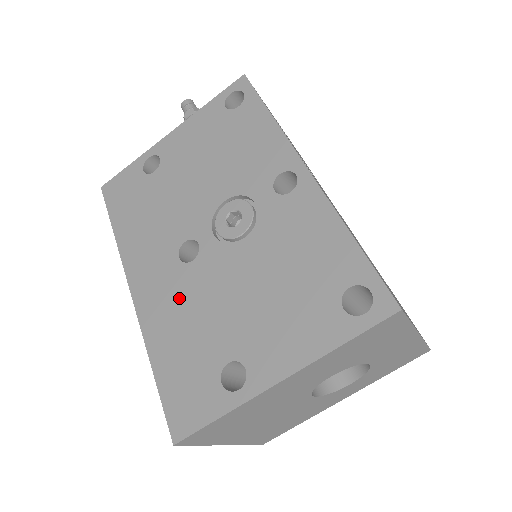
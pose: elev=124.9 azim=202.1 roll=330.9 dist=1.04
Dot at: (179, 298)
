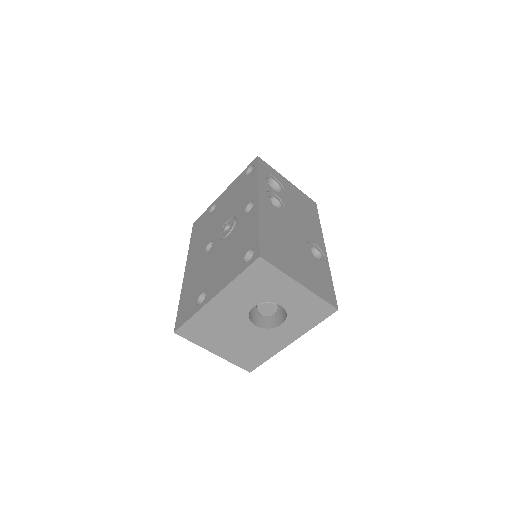
Dot at: (198, 269)
